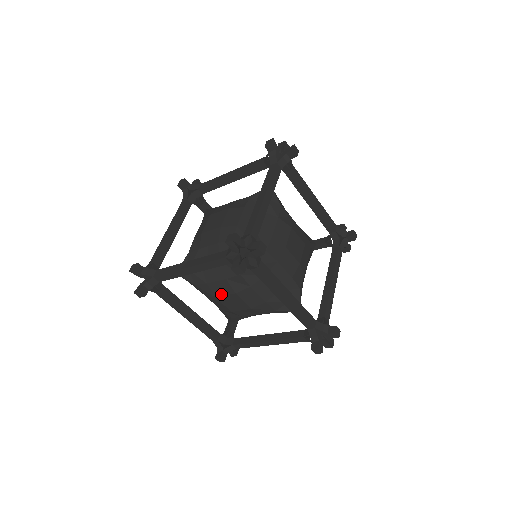
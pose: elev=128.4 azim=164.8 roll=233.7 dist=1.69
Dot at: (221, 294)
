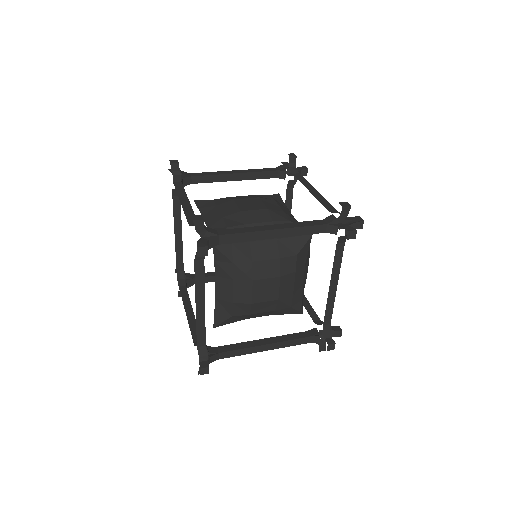
Dot at: (262, 276)
